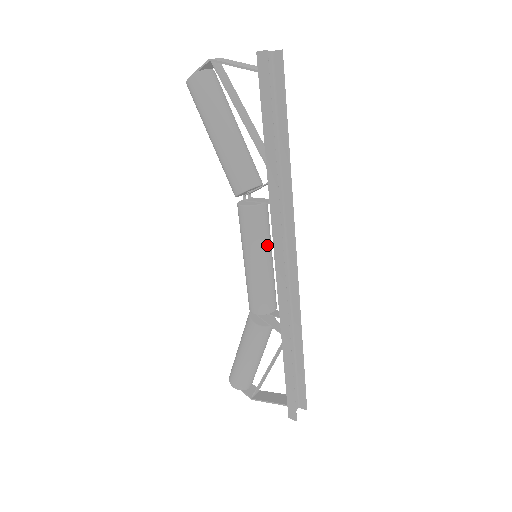
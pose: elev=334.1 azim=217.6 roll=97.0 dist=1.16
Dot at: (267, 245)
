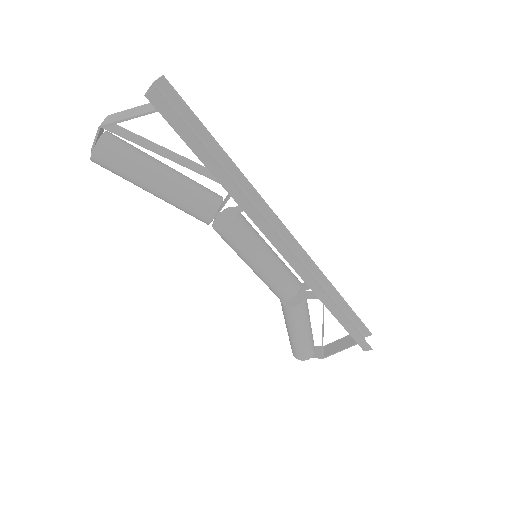
Dot at: (261, 243)
